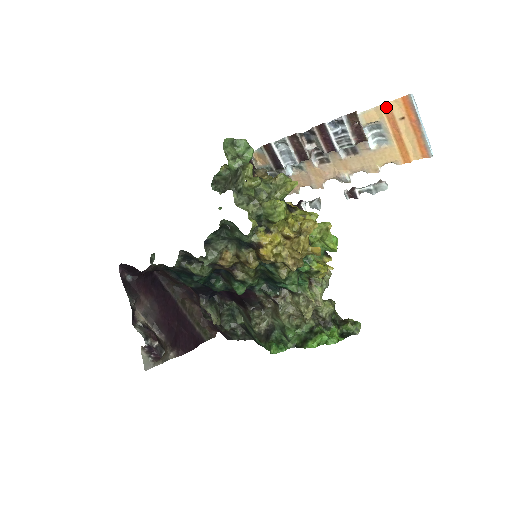
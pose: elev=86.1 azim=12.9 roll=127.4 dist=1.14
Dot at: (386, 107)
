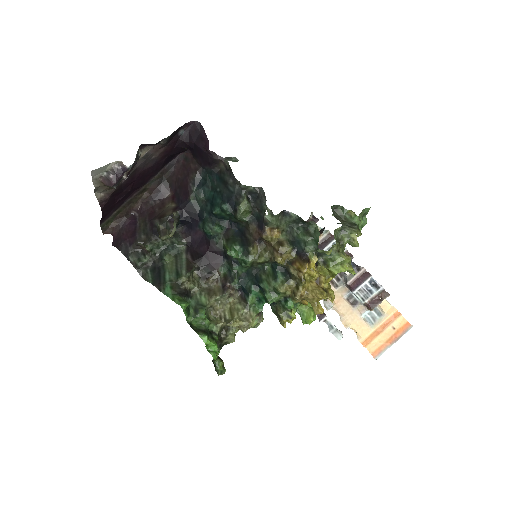
Dot at: (397, 314)
